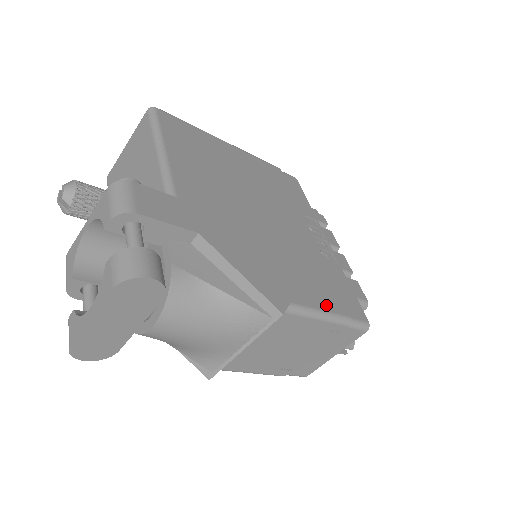
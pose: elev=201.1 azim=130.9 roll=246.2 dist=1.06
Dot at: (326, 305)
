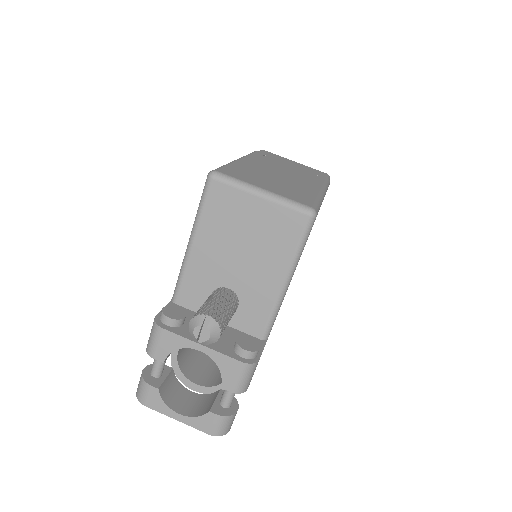
Dot at: occluded
